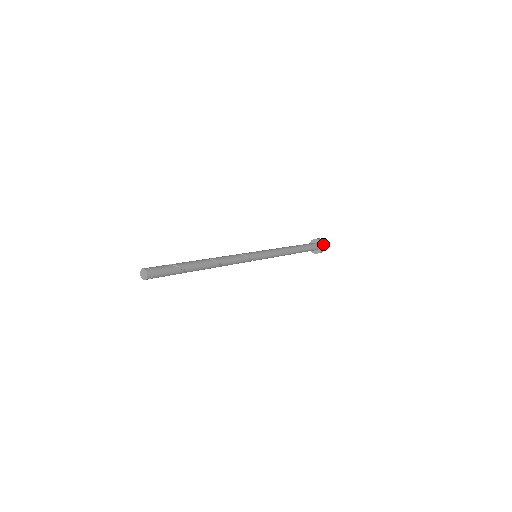
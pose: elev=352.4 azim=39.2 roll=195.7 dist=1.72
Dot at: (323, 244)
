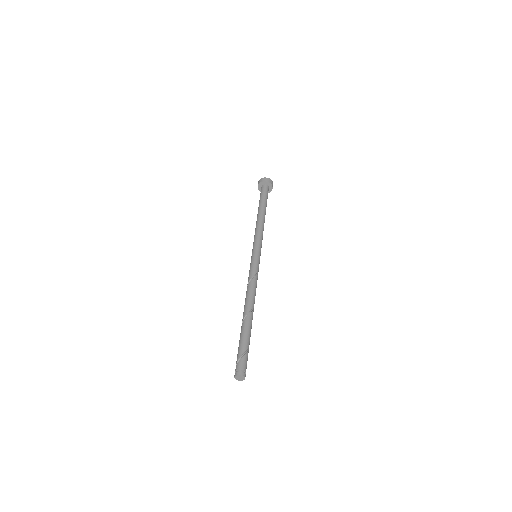
Dot at: (271, 190)
